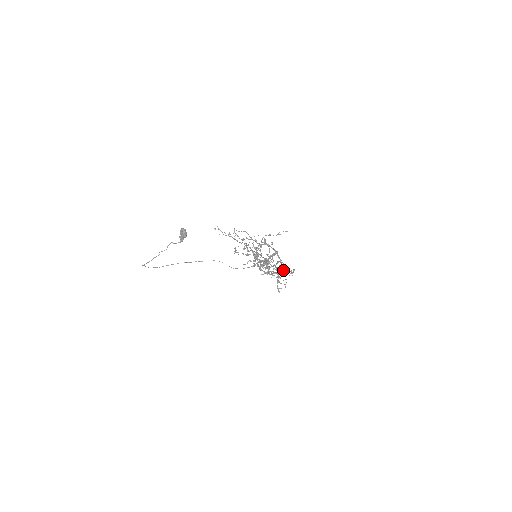
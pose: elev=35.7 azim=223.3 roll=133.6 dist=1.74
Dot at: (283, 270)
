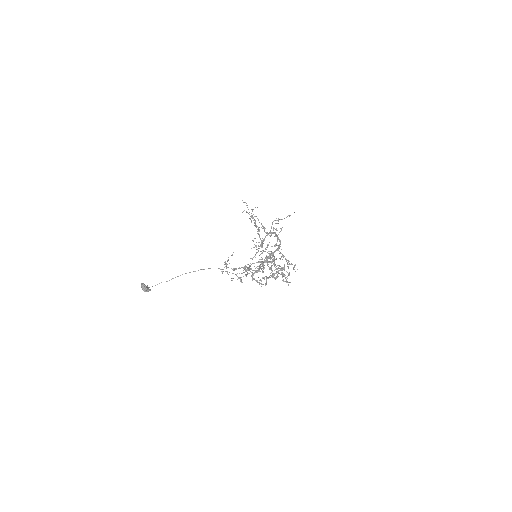
Dot at: (282, 270)
